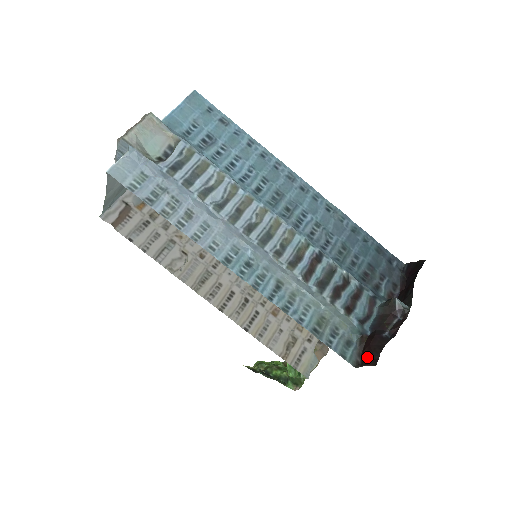
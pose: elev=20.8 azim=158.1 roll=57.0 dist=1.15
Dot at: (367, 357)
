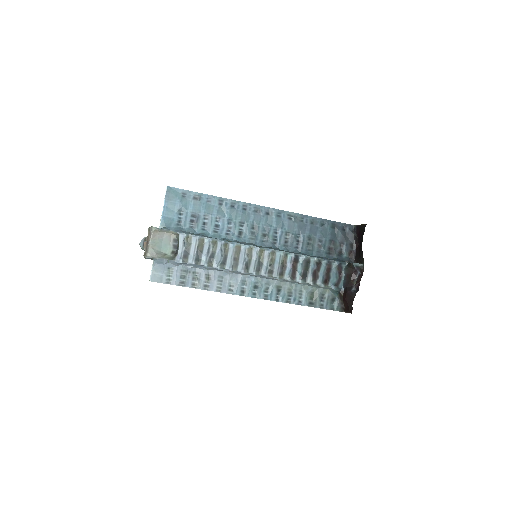
Dot at: (346, 307)
